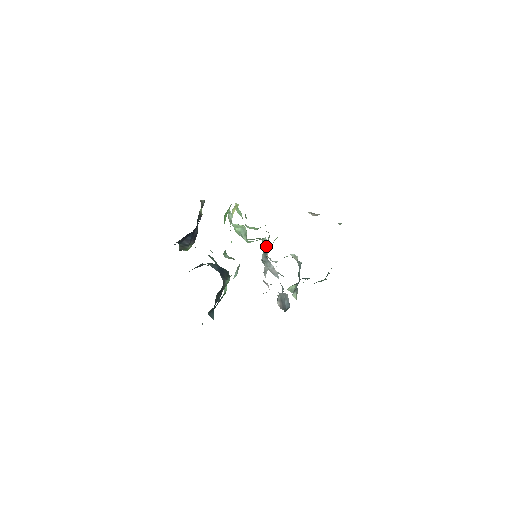
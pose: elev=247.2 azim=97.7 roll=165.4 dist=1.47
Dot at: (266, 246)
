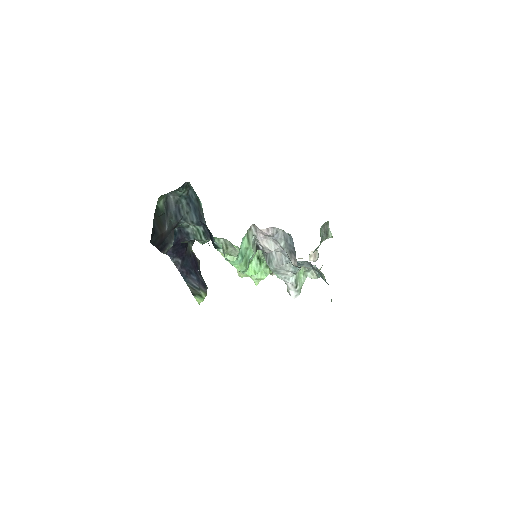
Dot at: occluded
